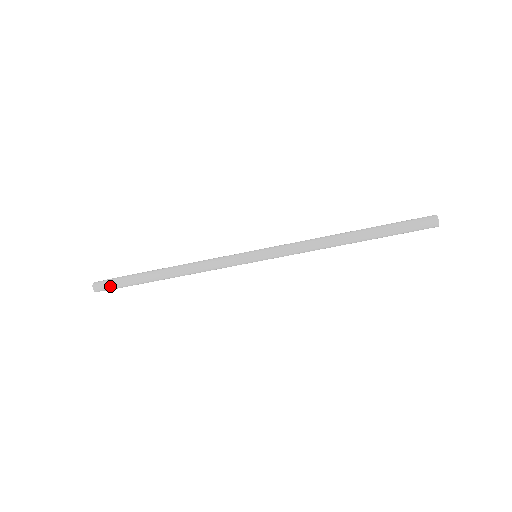
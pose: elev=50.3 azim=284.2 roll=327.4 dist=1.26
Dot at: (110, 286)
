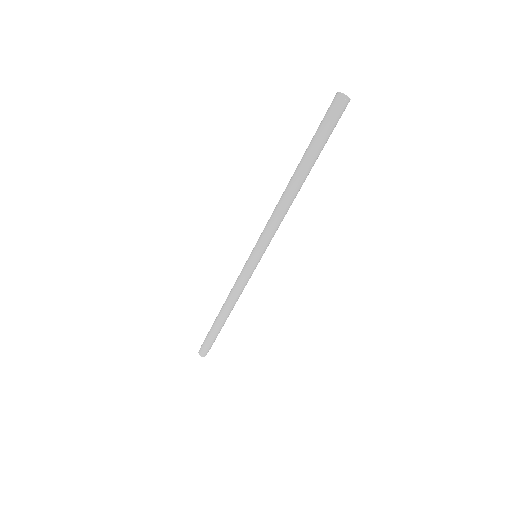
Dot at: (203, 344)
